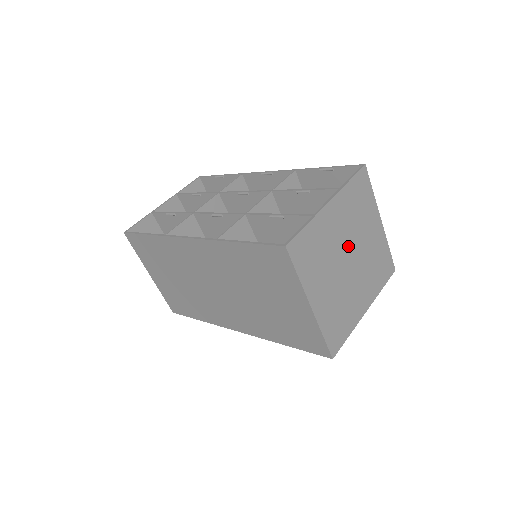
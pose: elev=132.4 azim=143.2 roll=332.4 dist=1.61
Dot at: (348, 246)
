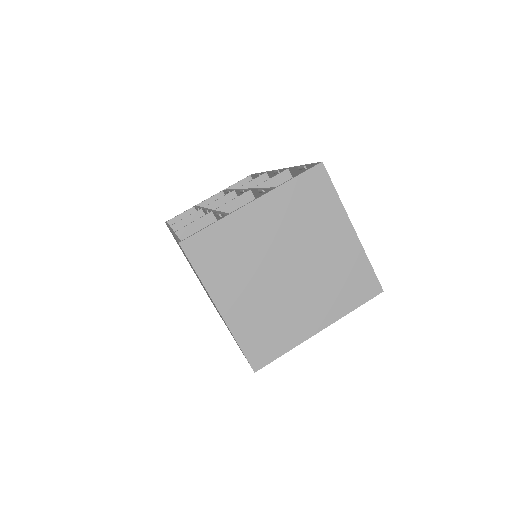
Dot at: (286, 253)
